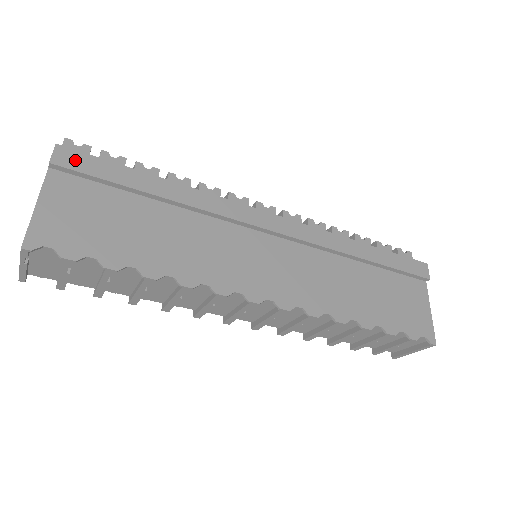
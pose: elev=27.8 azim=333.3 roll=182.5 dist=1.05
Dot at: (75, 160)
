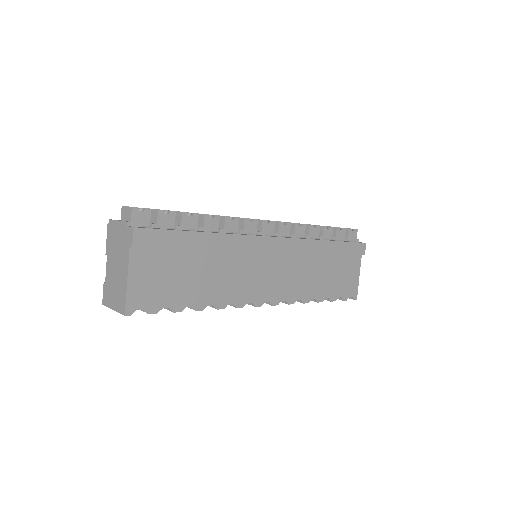
Dot at: (148, 238)
